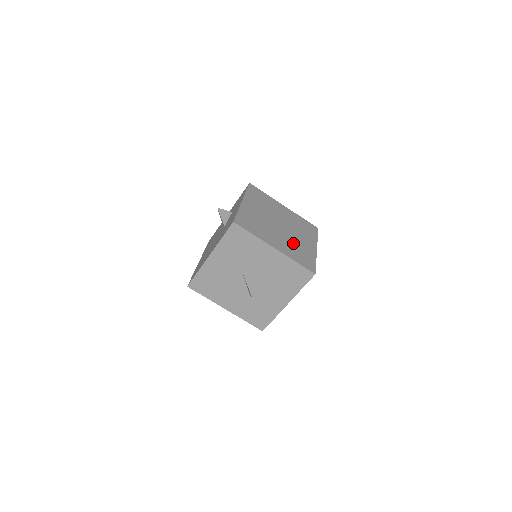
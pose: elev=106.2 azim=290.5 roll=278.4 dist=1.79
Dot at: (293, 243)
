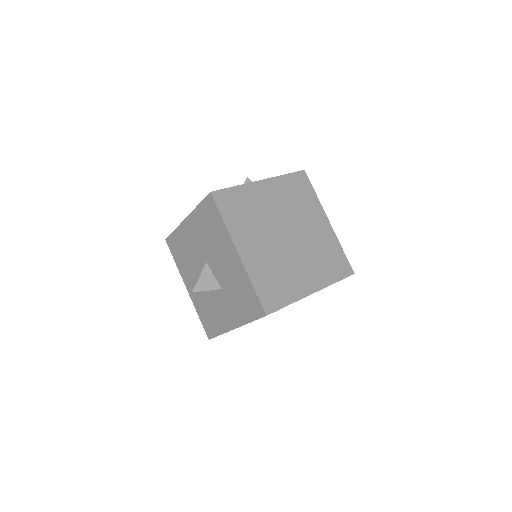
Dot at: (280, 264)
